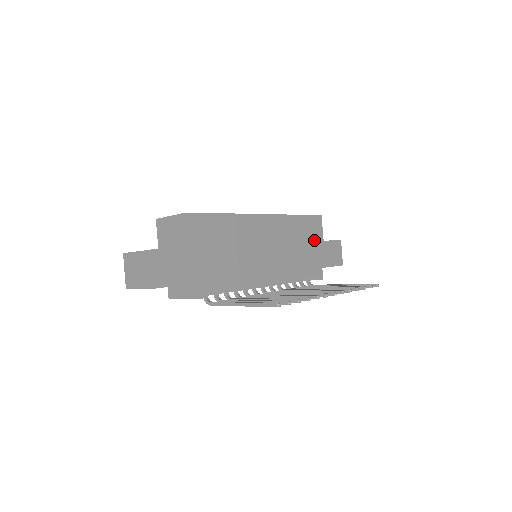
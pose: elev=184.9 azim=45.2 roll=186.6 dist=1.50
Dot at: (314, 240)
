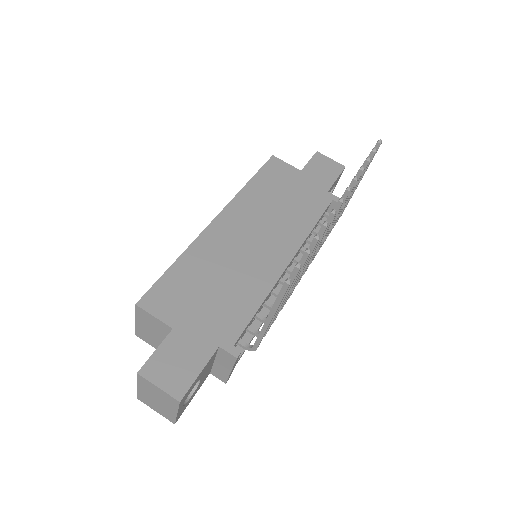
Dot at: (291, 181)
